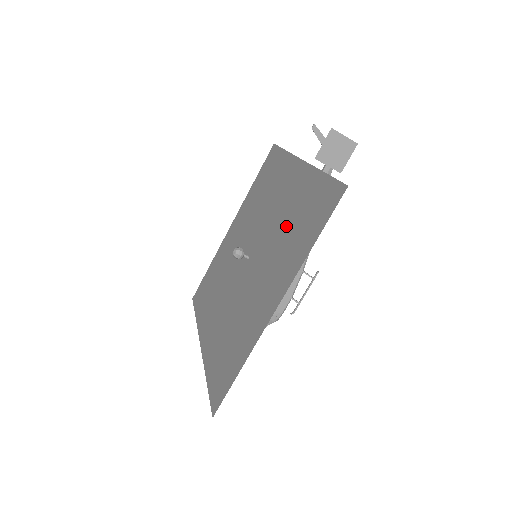
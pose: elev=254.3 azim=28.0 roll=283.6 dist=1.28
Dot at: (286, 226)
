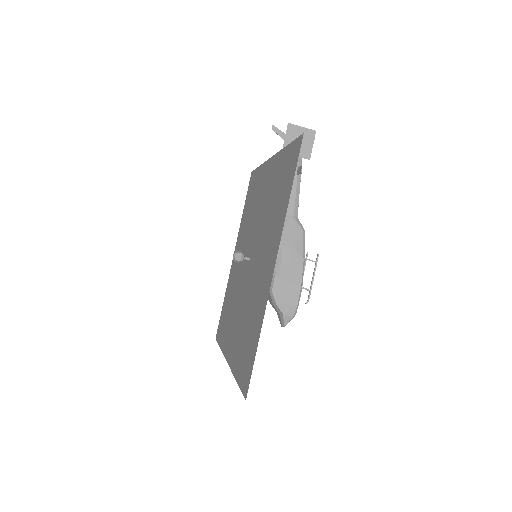
Dot at: (270, 207)
